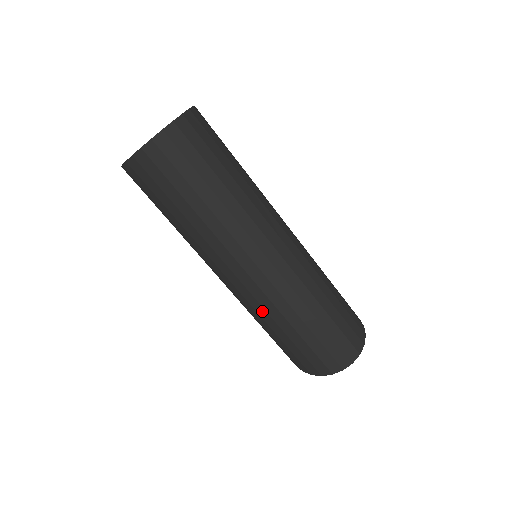
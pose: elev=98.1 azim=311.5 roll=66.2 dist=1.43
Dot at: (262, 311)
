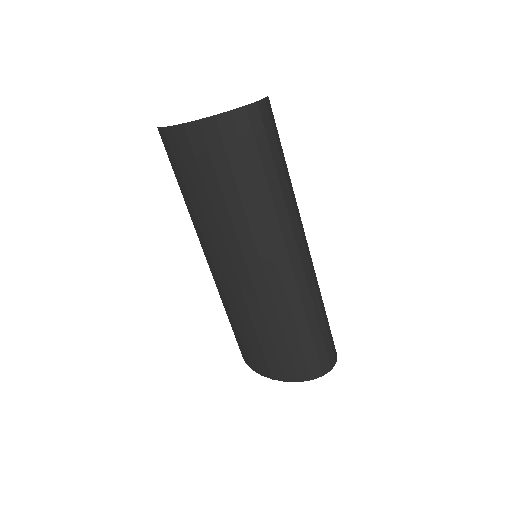
Dot at: (270, 307)
